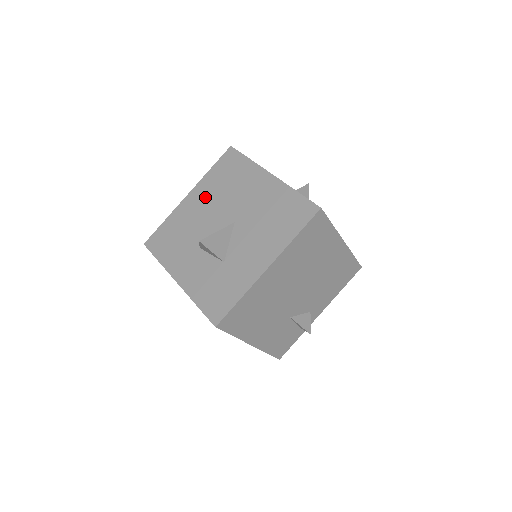
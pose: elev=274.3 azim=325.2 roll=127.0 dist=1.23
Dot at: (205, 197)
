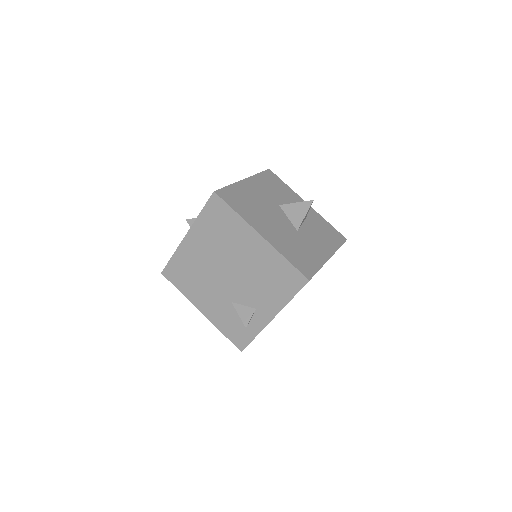
Dot at: occluded
